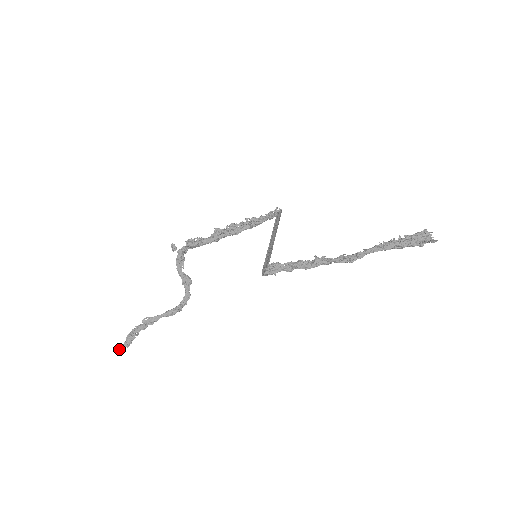
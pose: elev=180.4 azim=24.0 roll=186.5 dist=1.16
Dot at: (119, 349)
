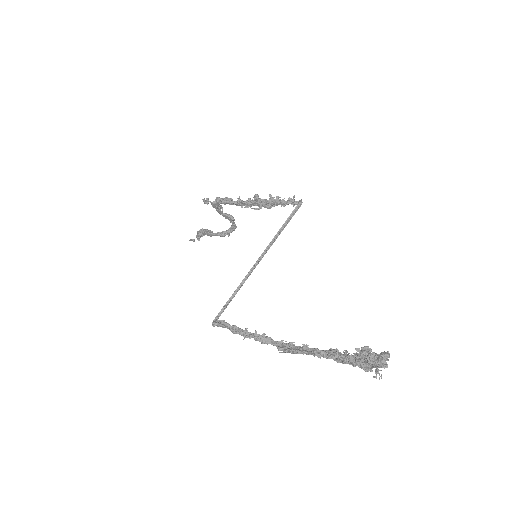
Dot at: (192, 240)
